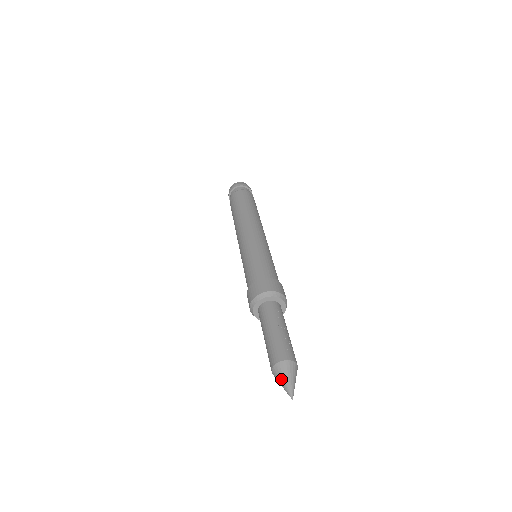
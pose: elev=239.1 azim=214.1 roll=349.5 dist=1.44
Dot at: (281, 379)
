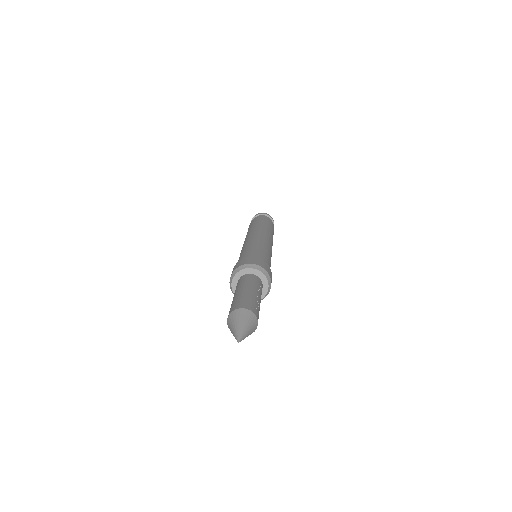
Dot at: (235, 323)
